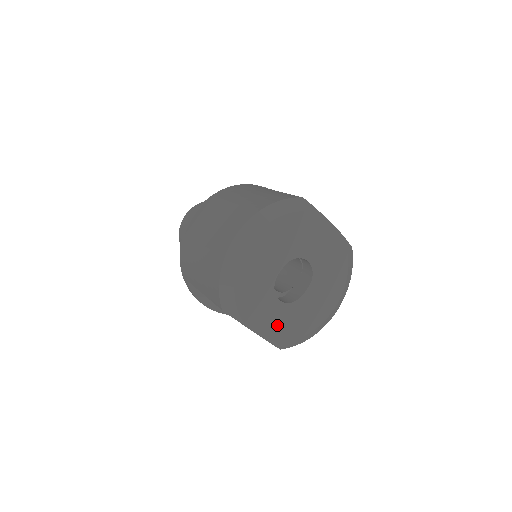
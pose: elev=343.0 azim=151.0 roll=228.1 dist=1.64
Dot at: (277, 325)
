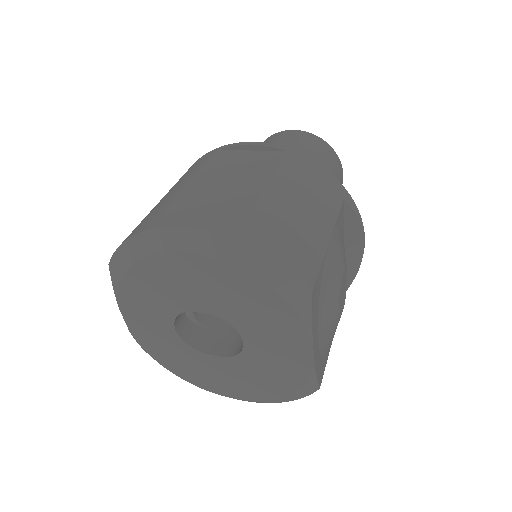
Dot at: (154, 339)
